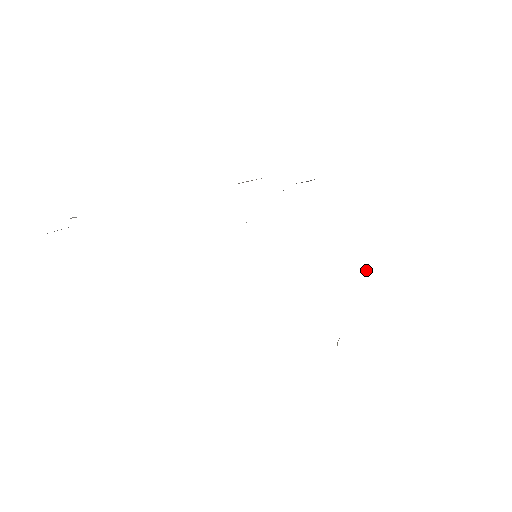
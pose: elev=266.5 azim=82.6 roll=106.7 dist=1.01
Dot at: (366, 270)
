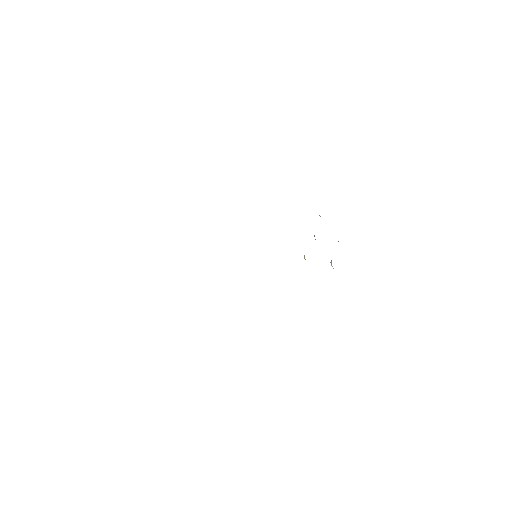
Dot at: occluded
